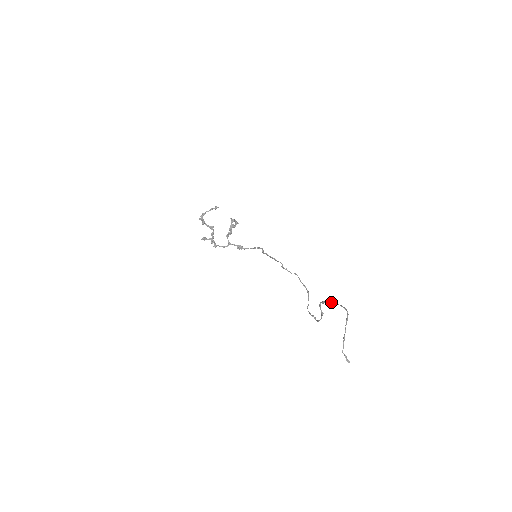
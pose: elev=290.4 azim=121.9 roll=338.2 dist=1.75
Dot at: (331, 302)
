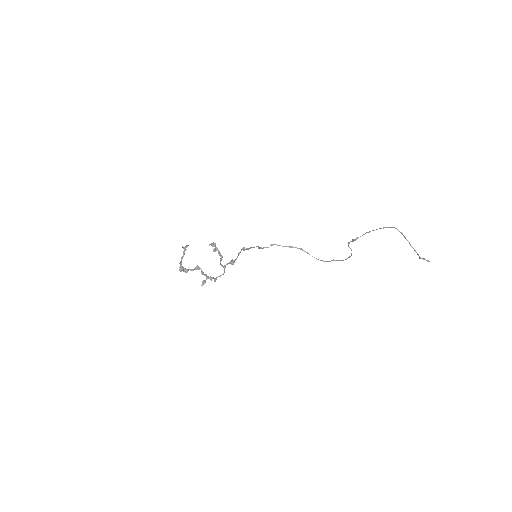
Dot at: occluded
